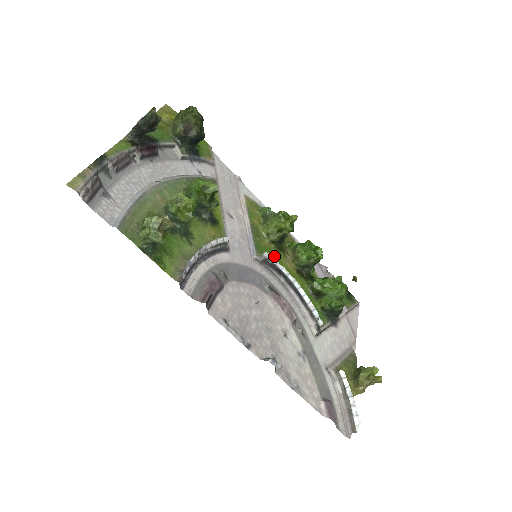
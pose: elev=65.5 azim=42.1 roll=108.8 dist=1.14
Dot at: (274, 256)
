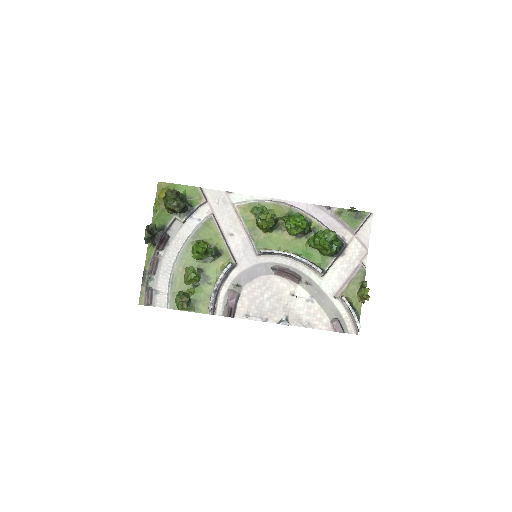
Dot at: (273, 240)
